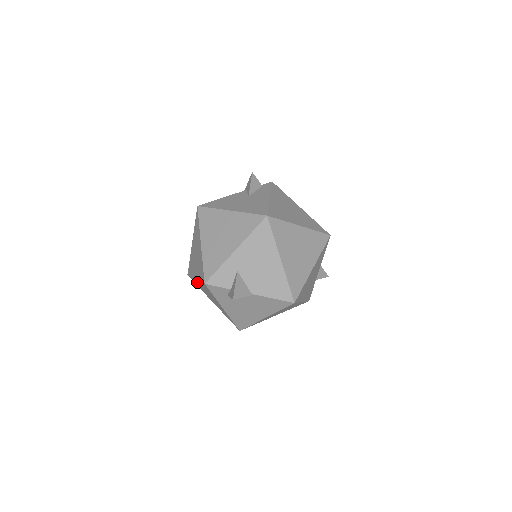
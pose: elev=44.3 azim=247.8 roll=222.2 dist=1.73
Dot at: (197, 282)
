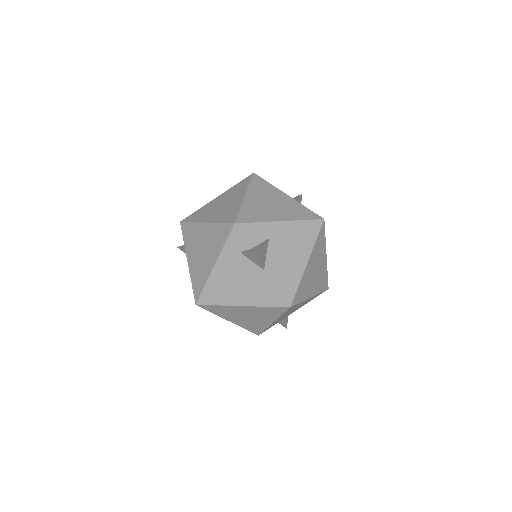
Dot at: (200, 228)
